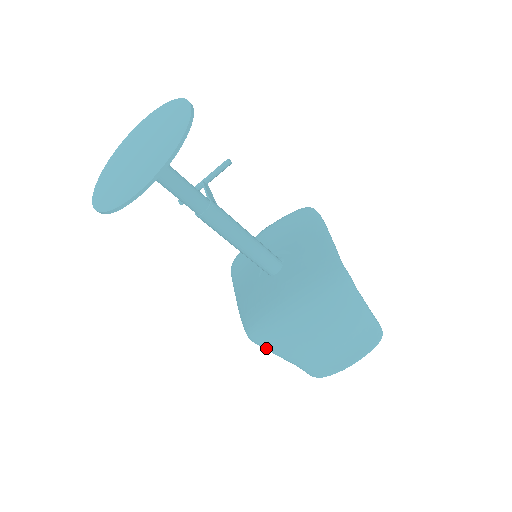
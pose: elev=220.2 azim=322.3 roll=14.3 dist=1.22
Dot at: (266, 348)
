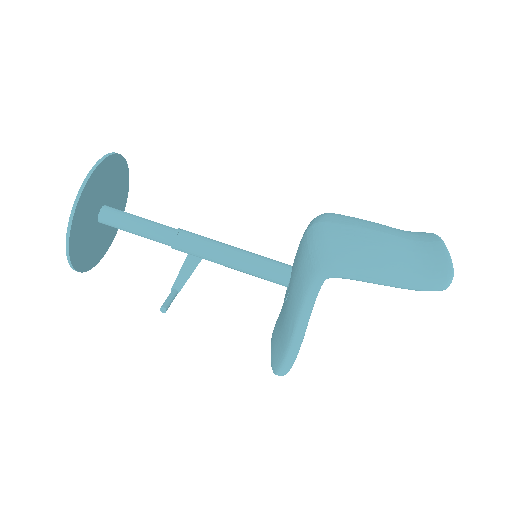
Dot at: (352, 266)
